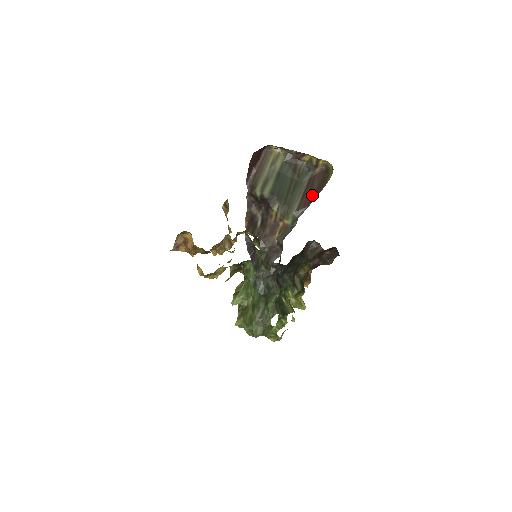
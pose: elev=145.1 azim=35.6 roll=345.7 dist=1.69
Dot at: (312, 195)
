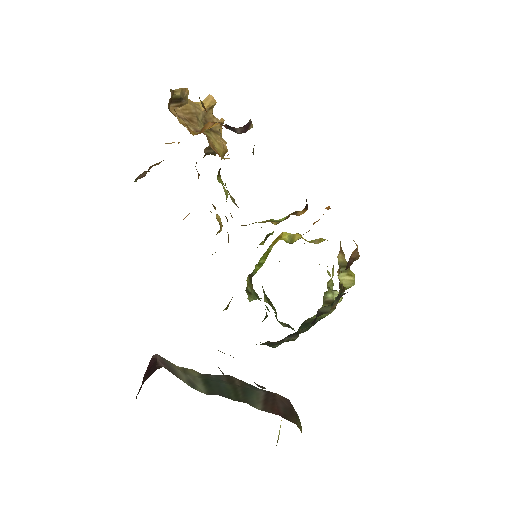
Dot at: (279, 411)
